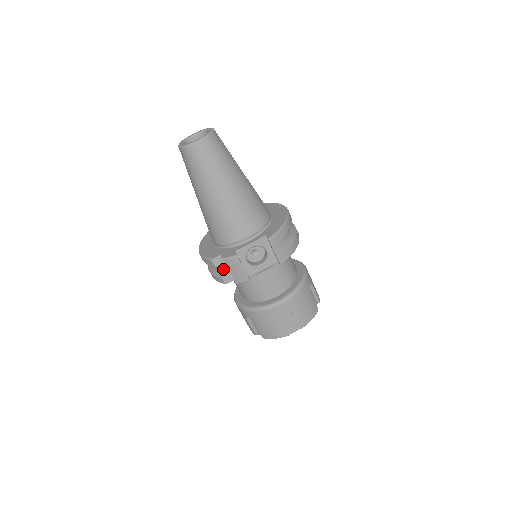
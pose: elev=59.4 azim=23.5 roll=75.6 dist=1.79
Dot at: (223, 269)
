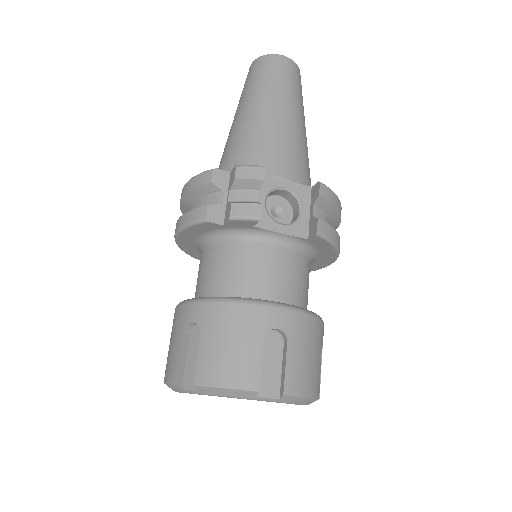
Dot at: (217, 199)
